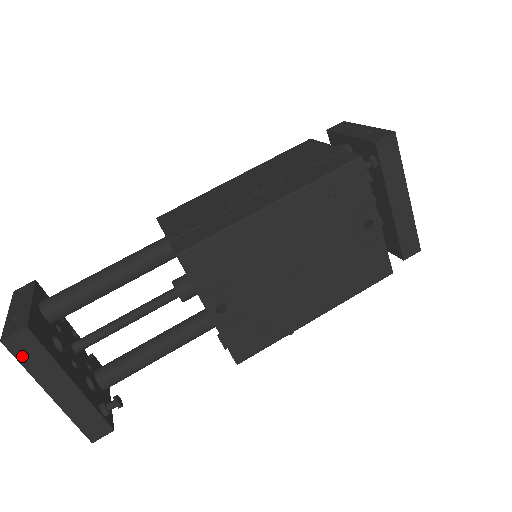
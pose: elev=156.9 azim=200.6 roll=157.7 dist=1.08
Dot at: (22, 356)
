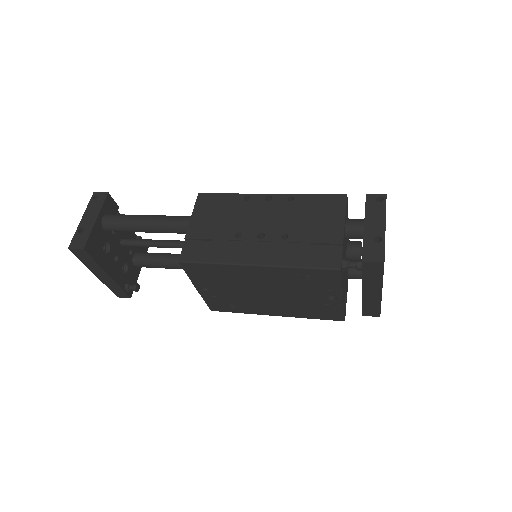
Dot at: (80, 257)
